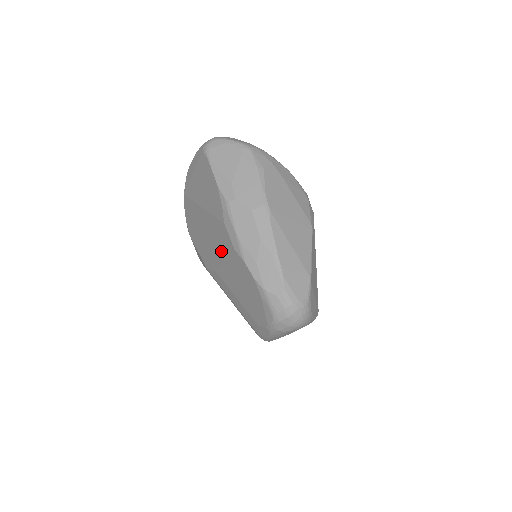
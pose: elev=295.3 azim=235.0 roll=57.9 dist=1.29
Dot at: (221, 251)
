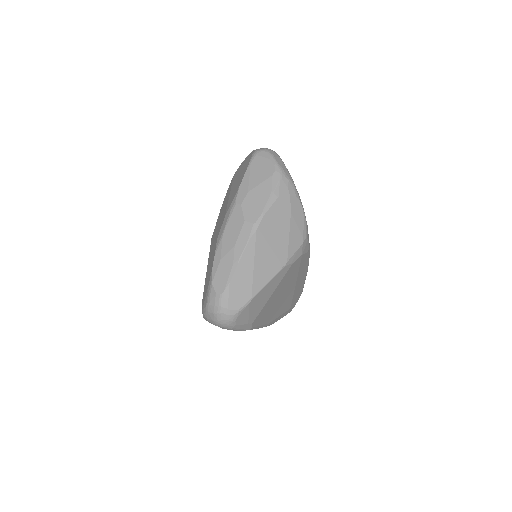
Dot at: (216, 234)
